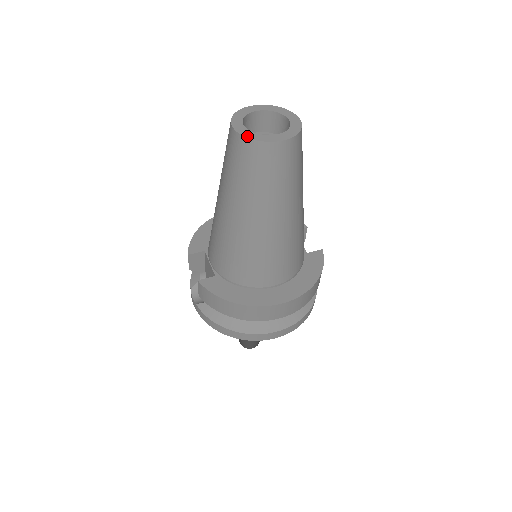
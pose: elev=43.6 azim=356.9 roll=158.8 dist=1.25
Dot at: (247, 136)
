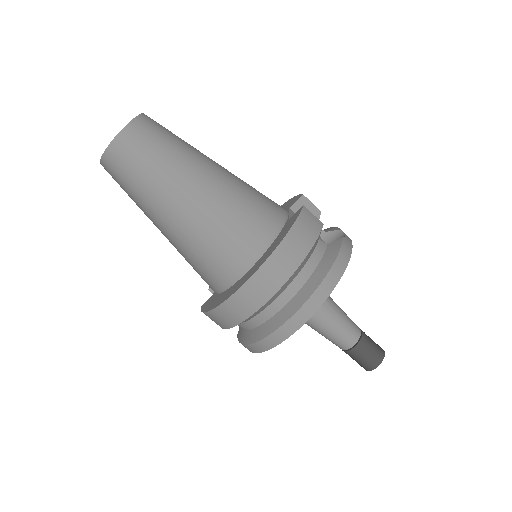
Dot at: (101, 161)
